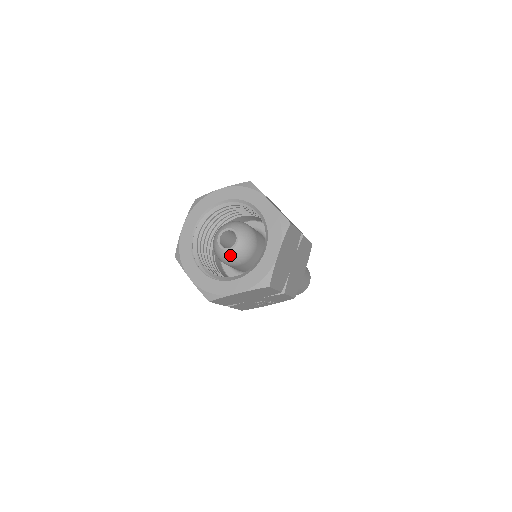
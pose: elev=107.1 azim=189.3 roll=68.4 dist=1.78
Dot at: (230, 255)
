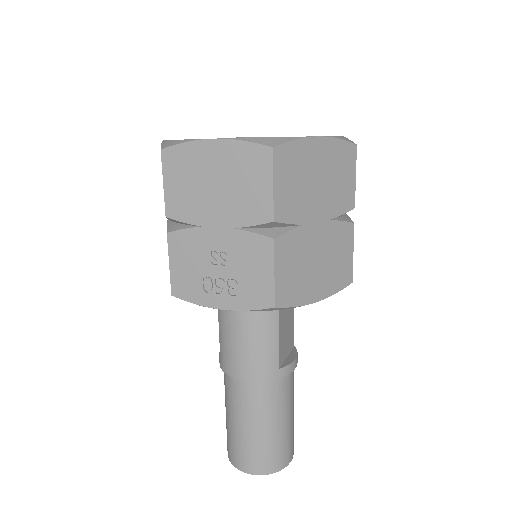
Dot at: occluded
